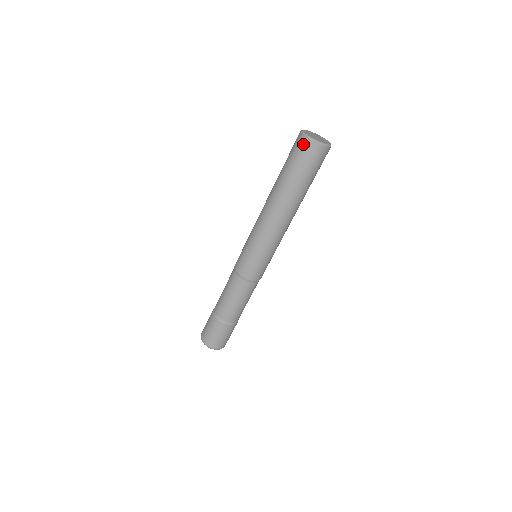
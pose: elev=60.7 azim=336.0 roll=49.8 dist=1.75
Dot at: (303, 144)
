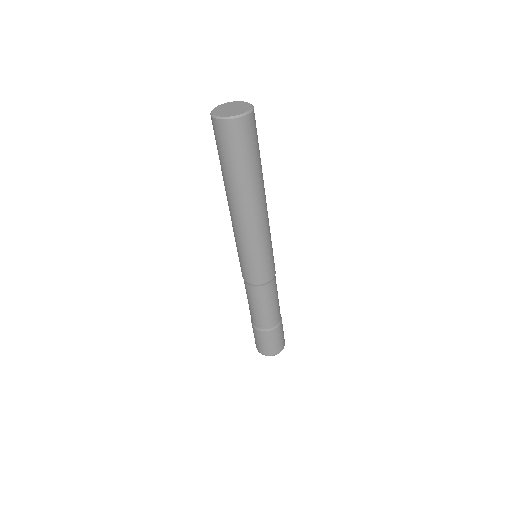
Dot at: (212, 124)
